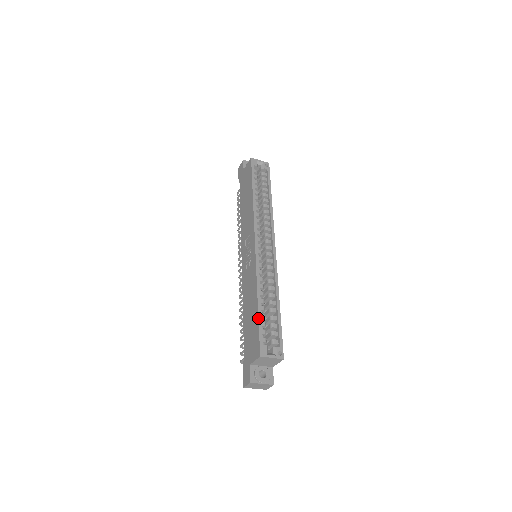
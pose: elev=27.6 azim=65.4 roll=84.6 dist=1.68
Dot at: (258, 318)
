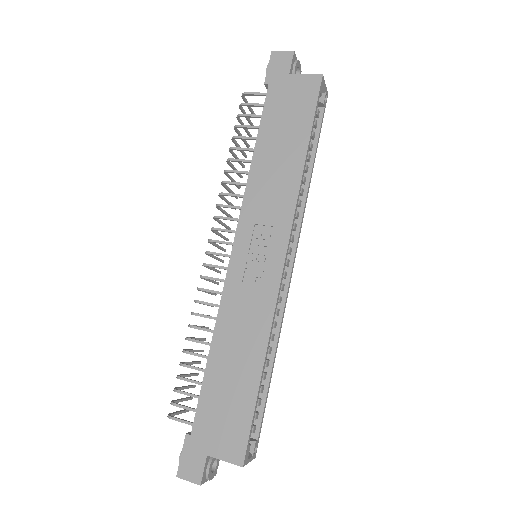
Dot at: (256, 401)
